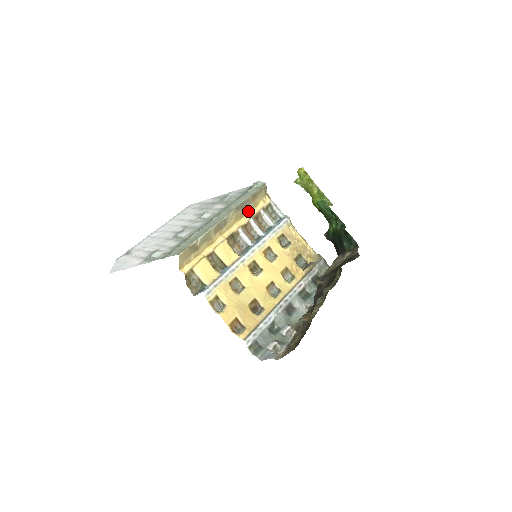
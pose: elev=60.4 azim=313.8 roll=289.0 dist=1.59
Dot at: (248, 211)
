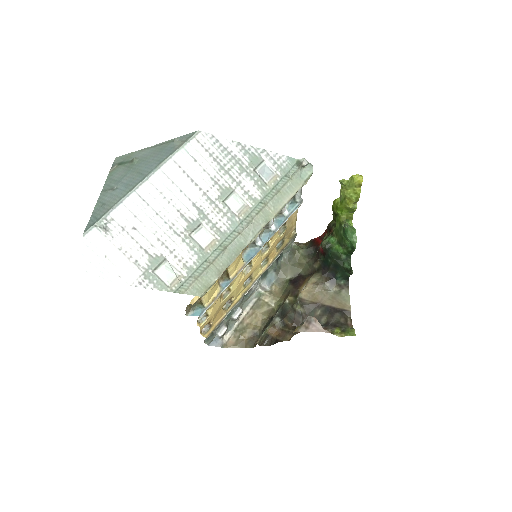
Dot at: occluded
